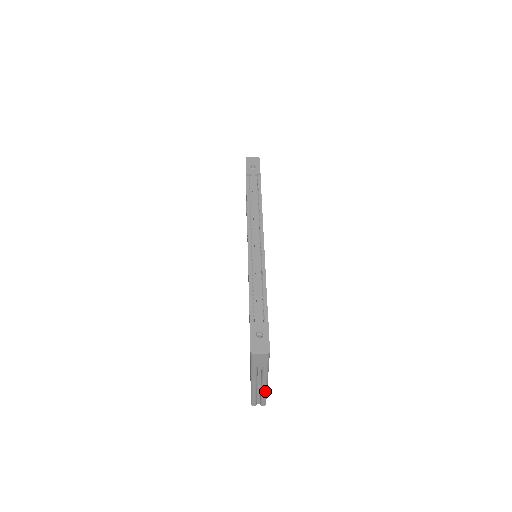
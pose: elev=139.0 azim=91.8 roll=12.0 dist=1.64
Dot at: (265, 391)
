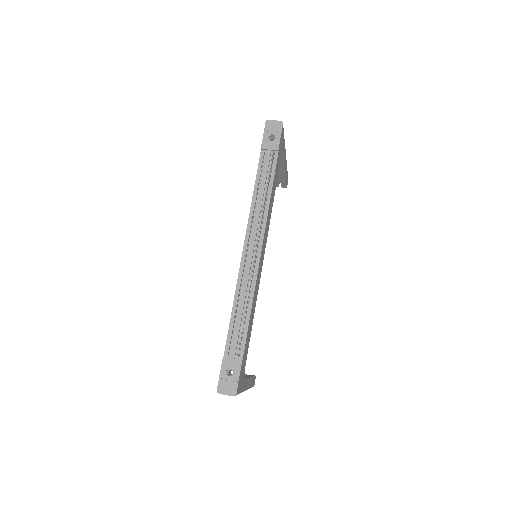
Dot at: occluded
